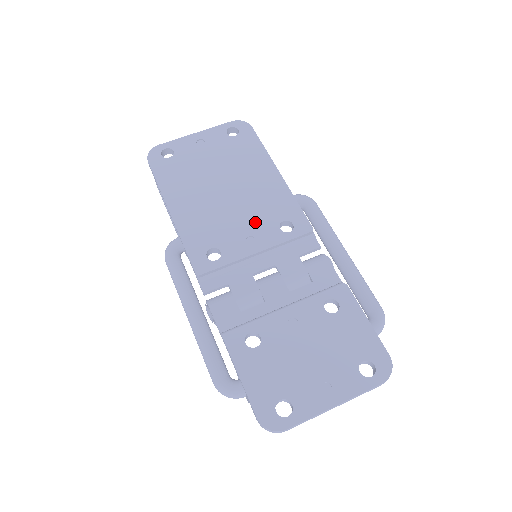
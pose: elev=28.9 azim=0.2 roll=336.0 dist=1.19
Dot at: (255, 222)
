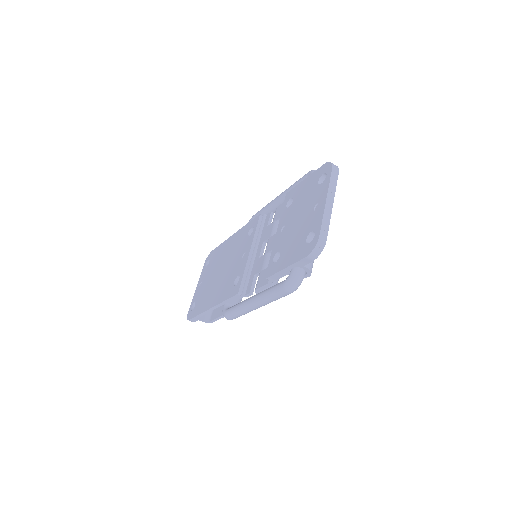
Dot at: (240, 252)
